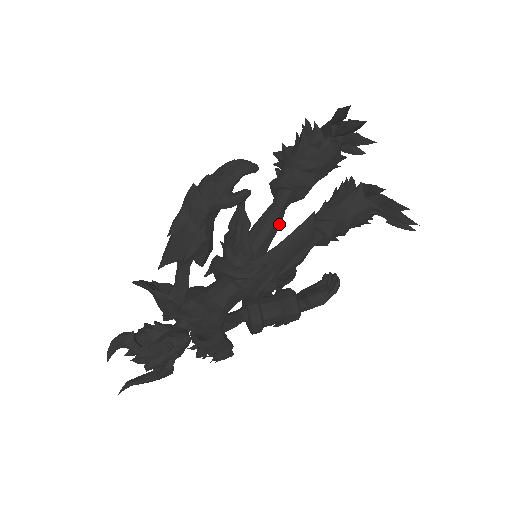
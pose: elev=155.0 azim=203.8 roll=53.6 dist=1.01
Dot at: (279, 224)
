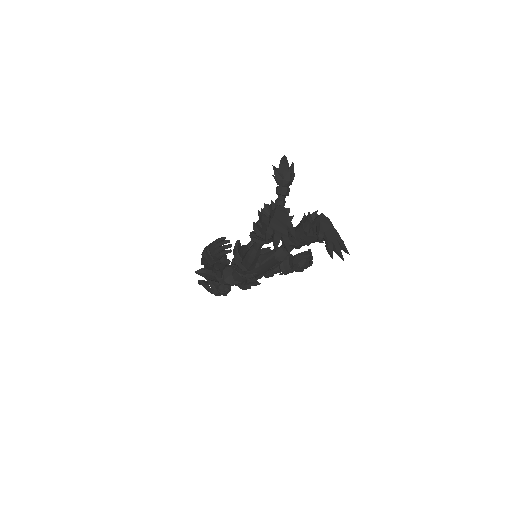
Dot at: (258, 256)
